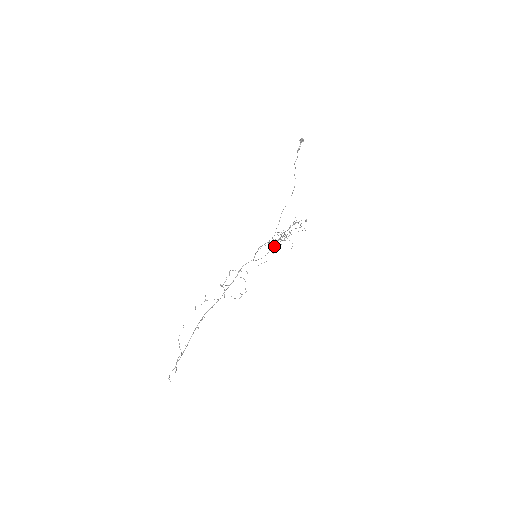
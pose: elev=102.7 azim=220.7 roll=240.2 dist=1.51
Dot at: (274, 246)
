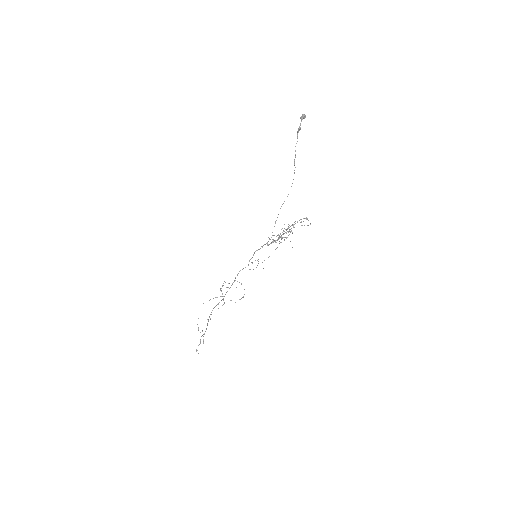
Dot at: occluded
